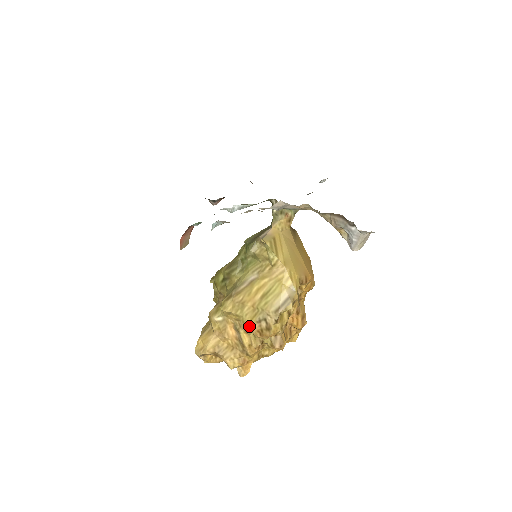
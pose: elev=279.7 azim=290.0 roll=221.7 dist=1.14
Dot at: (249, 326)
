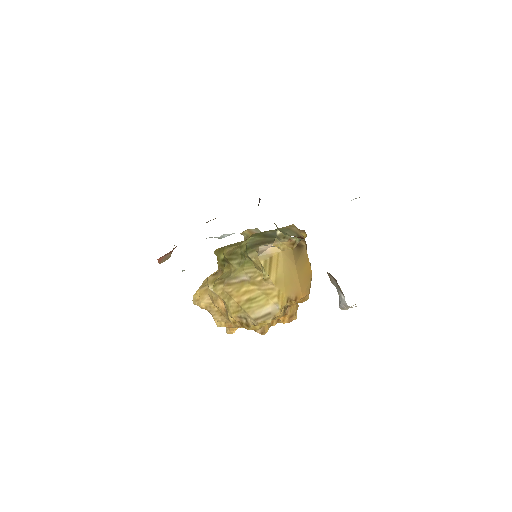
Dot at: (231, 316)
